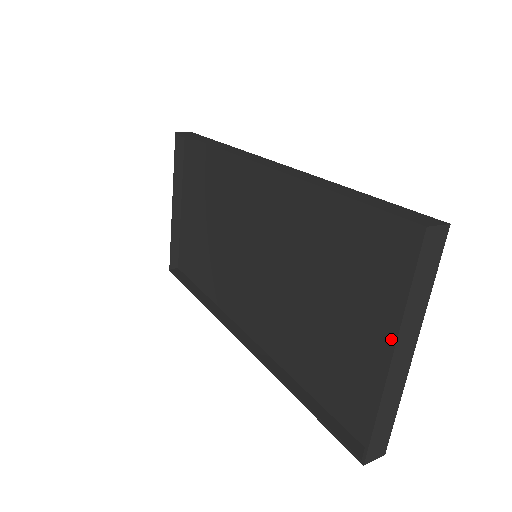
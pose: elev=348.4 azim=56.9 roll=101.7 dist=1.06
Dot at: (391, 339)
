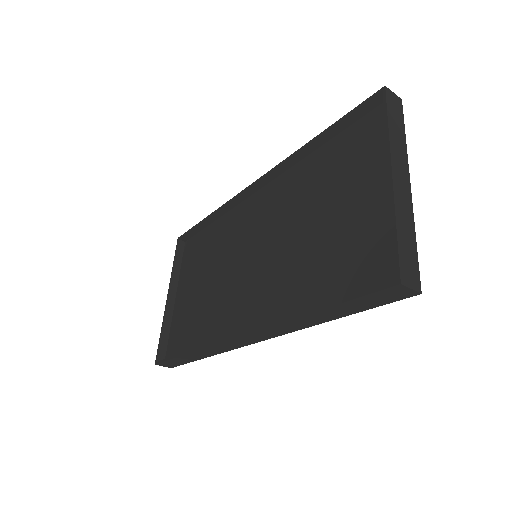
Dot at: (388, 179)
